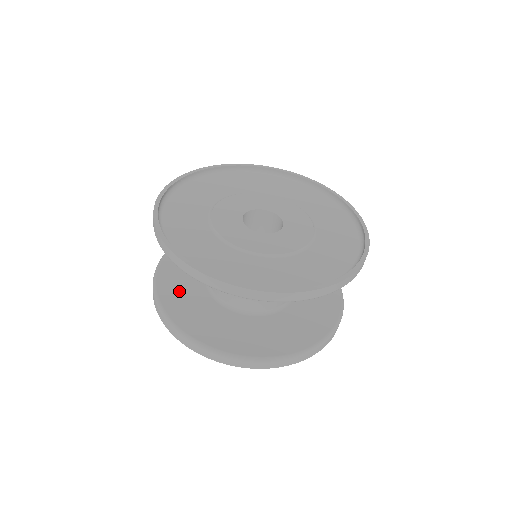
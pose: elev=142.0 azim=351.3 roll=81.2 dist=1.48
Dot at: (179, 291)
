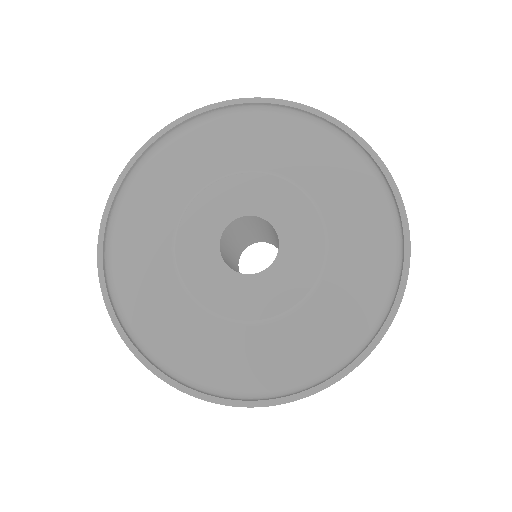
Dot at: occluded
